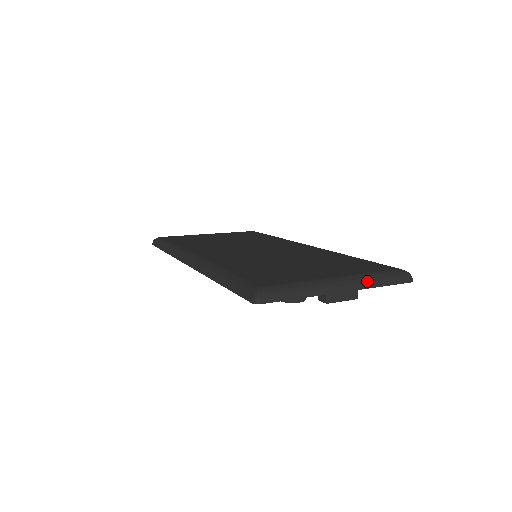
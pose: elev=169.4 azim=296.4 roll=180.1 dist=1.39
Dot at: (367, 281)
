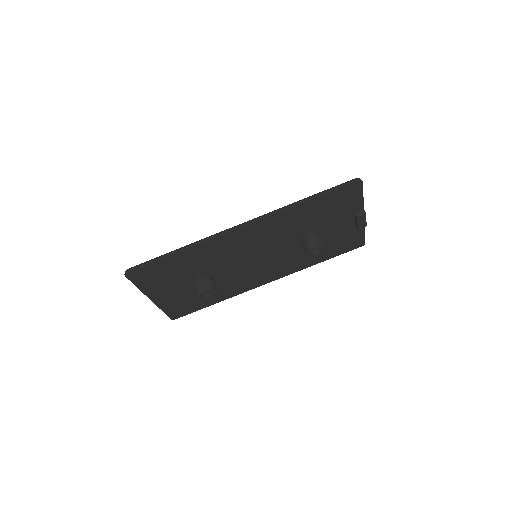
Dot at: occluded
